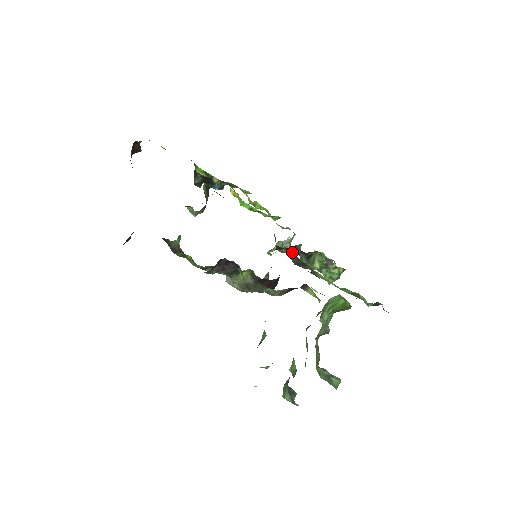
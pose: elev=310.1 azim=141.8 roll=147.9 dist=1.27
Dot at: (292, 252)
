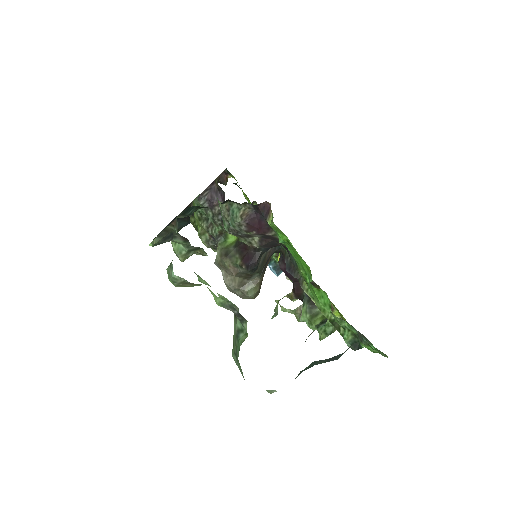
Dot at: occluded
